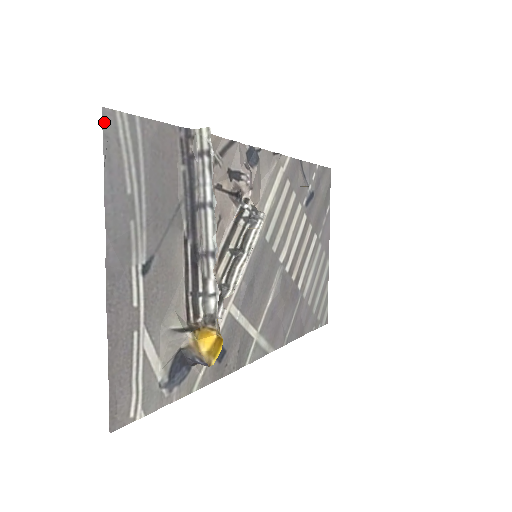
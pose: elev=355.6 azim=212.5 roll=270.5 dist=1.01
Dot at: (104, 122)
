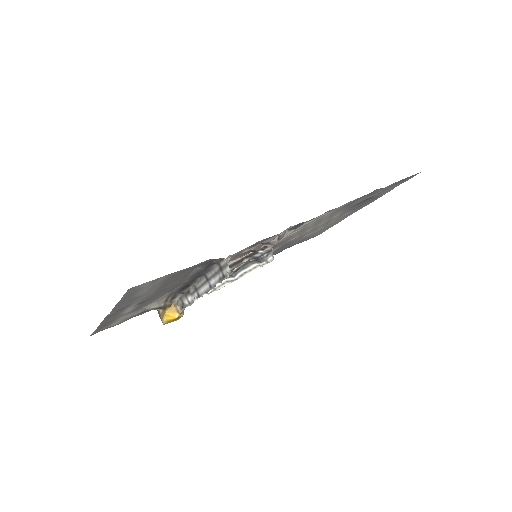
Dot at: (128, 291)
